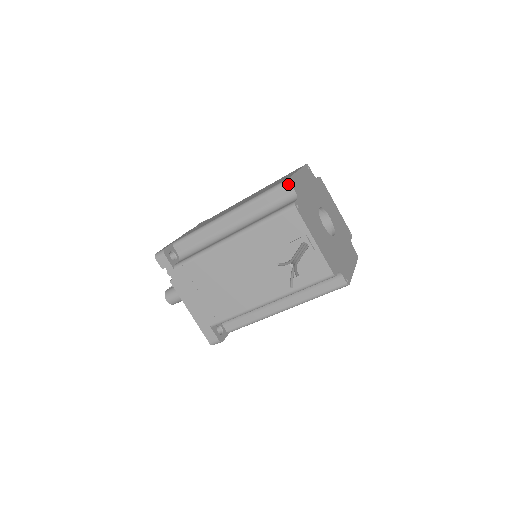
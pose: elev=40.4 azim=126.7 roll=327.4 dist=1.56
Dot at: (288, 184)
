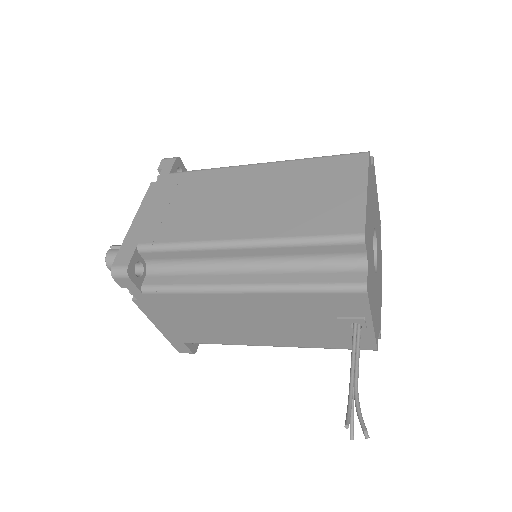
Dot at: (360, 244)
